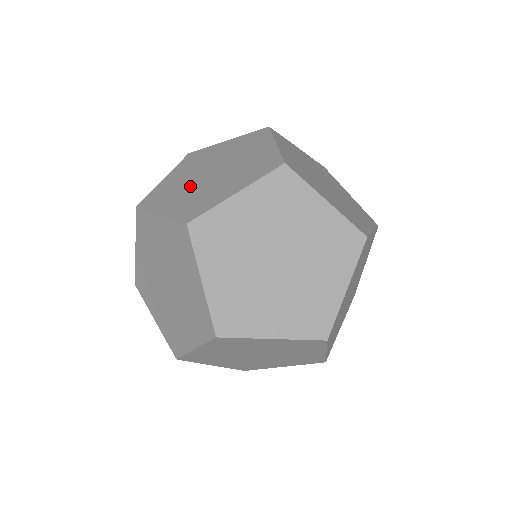
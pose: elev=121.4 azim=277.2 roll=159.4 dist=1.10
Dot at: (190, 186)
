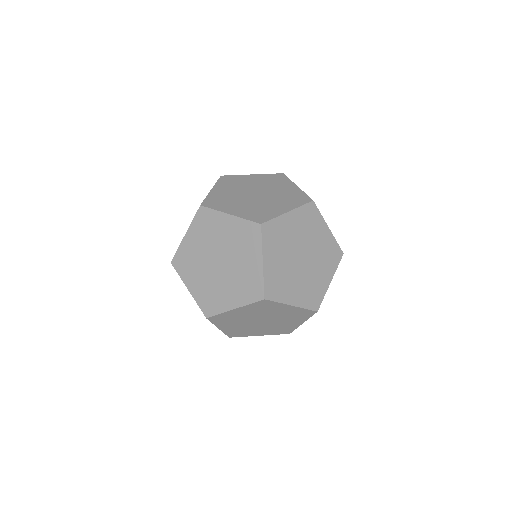
Dot at: occluded
